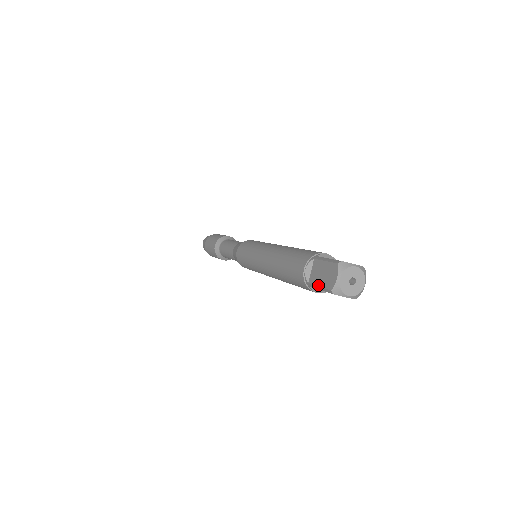
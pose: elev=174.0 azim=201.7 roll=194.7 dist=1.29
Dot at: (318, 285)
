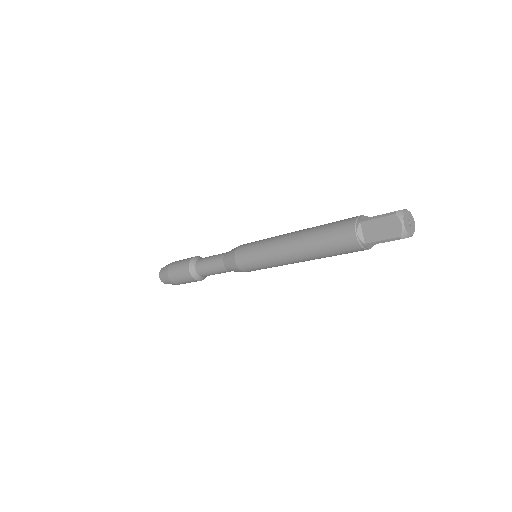
Dot at: (377, 215)
